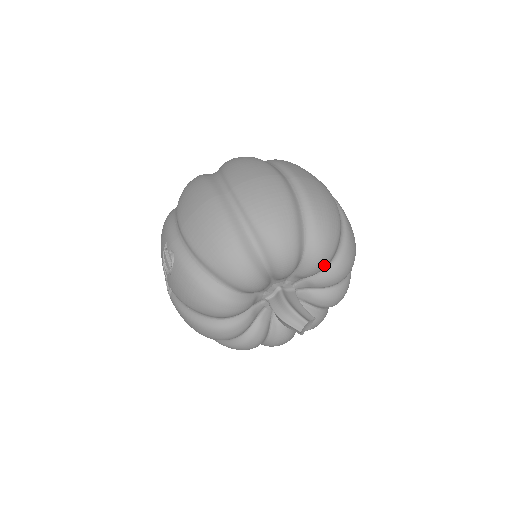
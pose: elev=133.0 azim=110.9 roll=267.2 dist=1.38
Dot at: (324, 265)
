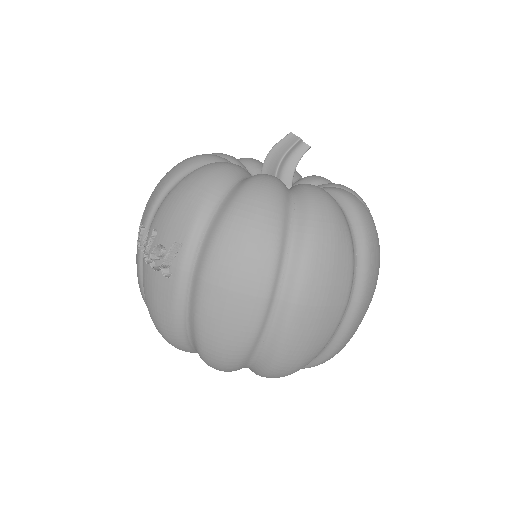
Dot at: occluded
